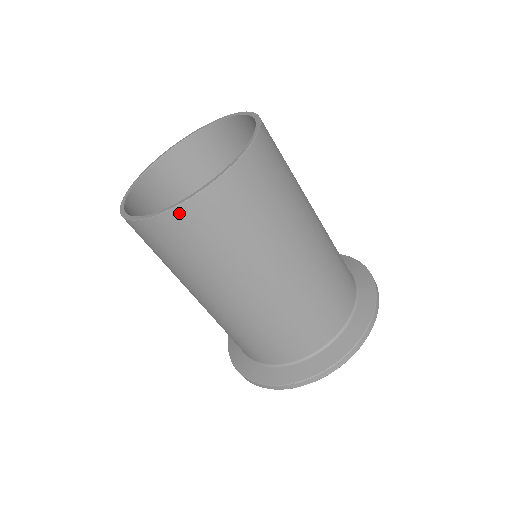
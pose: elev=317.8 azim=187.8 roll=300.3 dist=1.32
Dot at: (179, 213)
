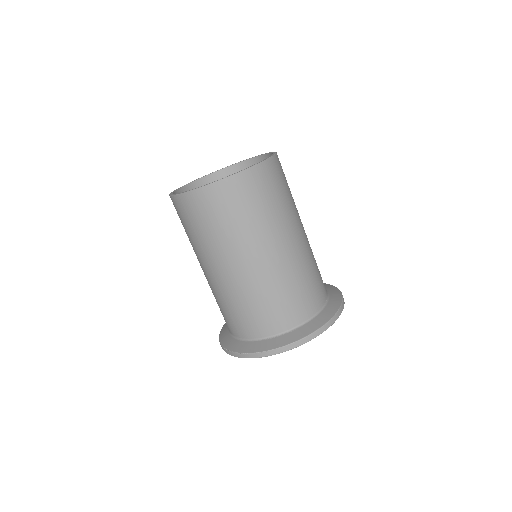
Dot at: (176, 200)
